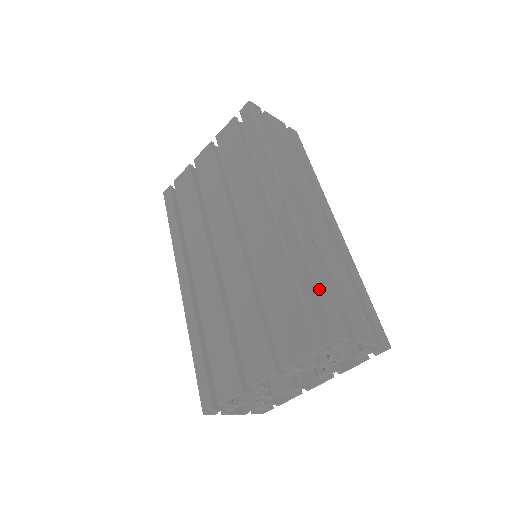
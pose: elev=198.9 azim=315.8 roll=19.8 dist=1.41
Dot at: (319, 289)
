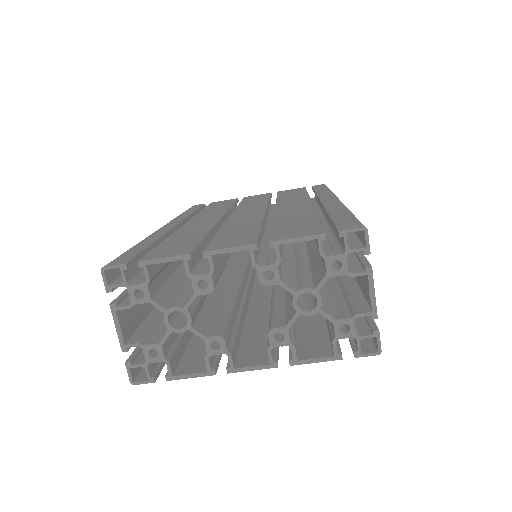
Dot at: occluded
